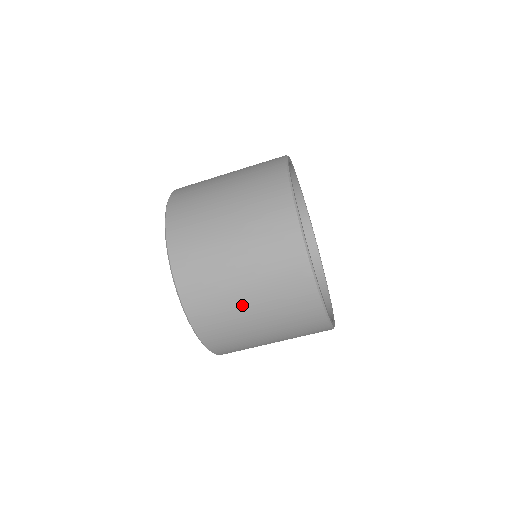
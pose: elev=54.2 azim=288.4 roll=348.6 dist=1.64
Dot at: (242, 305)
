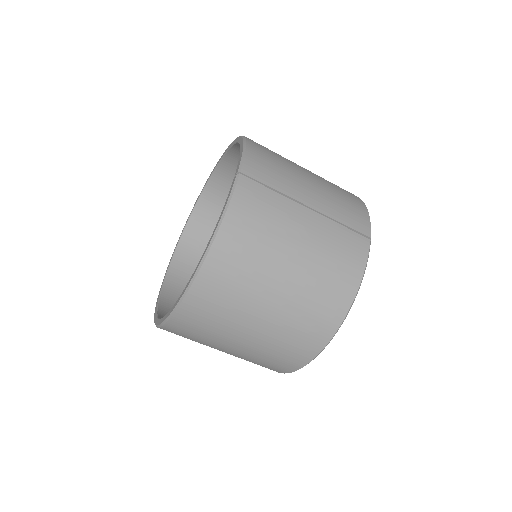
Dot at: (243, 327)
